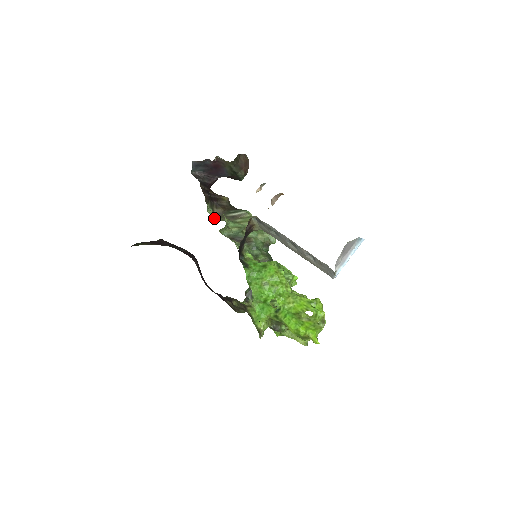
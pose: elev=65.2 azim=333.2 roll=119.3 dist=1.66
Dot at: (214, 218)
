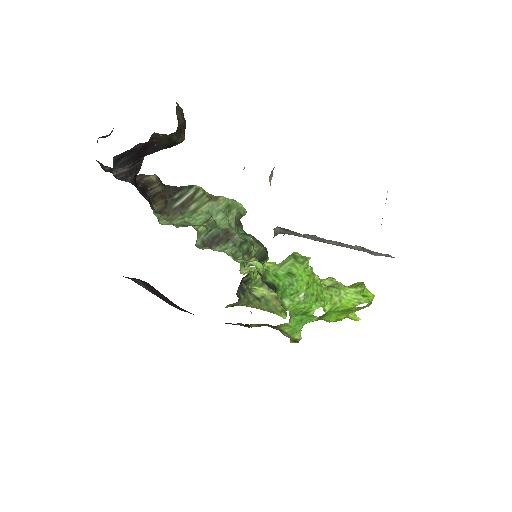
Dot at: occluded
